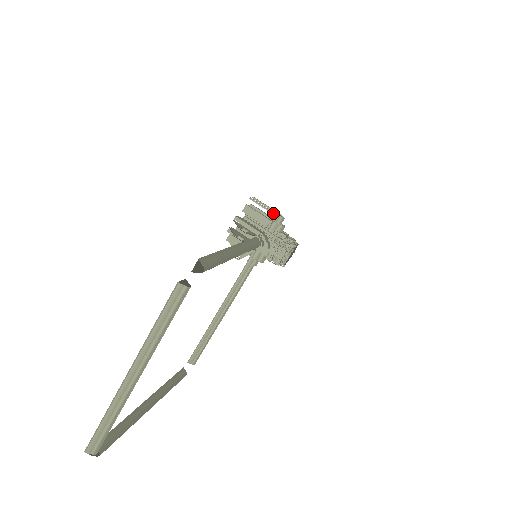
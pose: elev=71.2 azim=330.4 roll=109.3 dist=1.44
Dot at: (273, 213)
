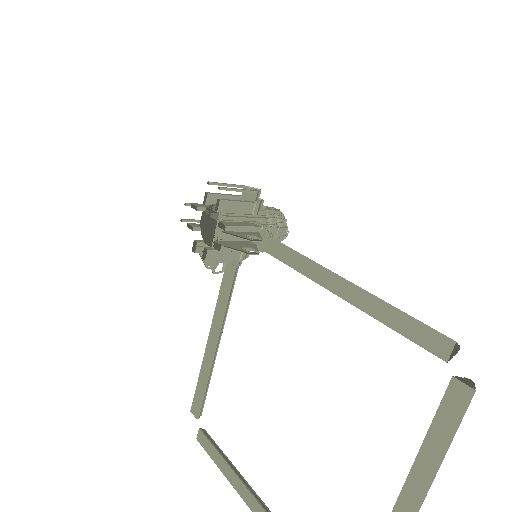
Dot at: (254, 192)
